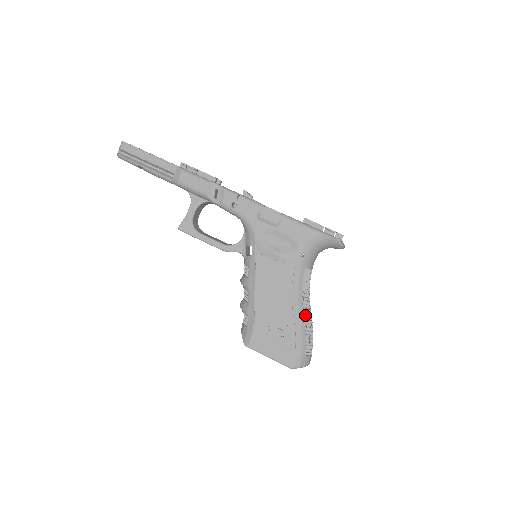
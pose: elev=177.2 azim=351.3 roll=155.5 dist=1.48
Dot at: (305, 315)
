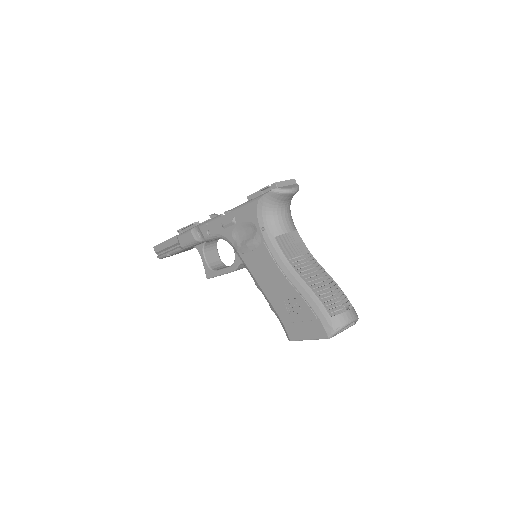
Dot at: (307, 278)
